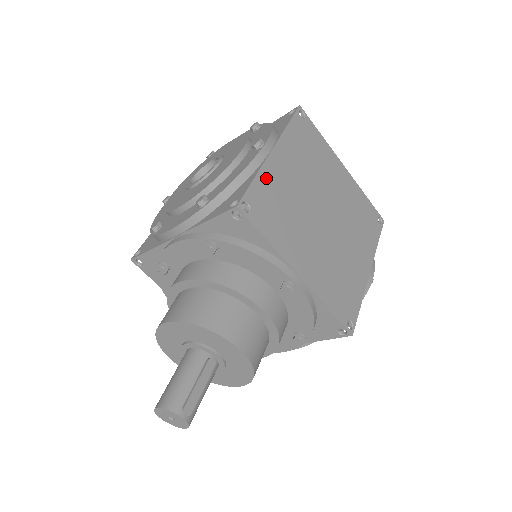
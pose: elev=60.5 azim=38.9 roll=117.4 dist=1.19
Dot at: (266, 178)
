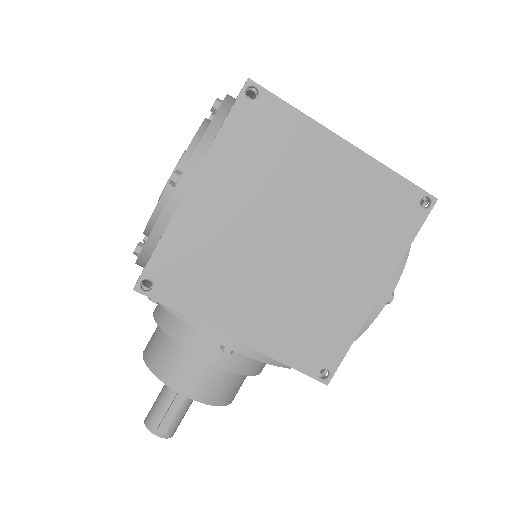
Dot at: (178, 234)
